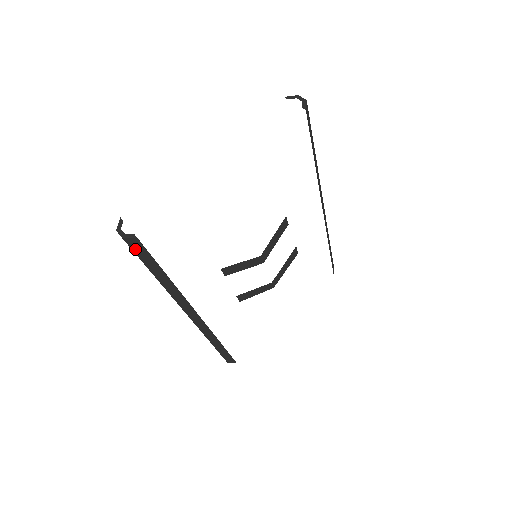
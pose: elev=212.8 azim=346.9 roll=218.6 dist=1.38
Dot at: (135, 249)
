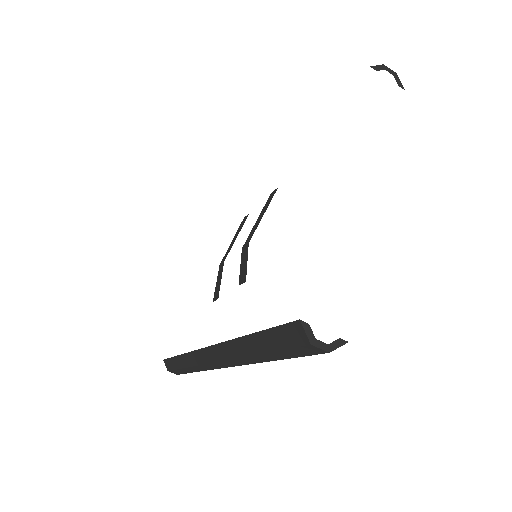
Dot at: occluded
